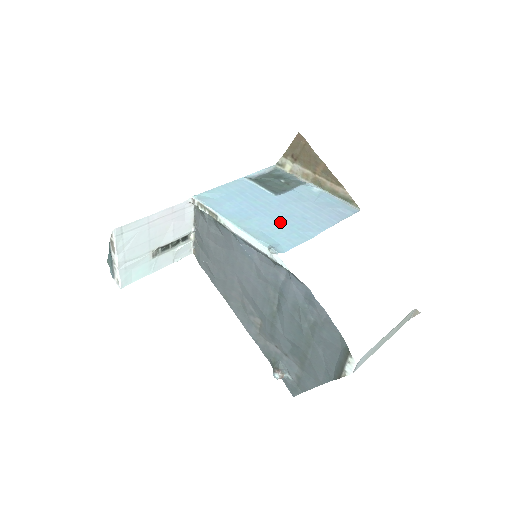
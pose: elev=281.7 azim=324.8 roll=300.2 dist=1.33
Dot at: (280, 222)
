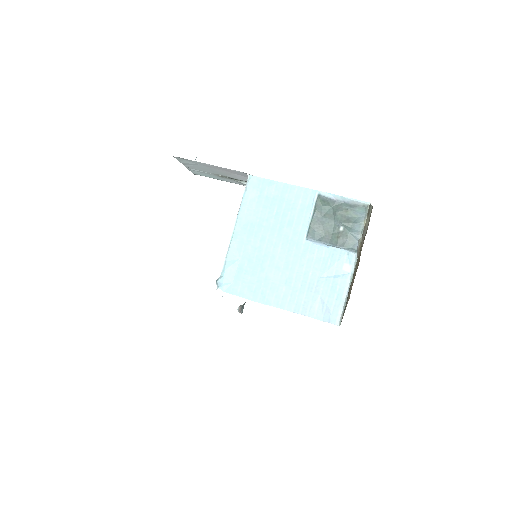
Dot at: (263, 266)
